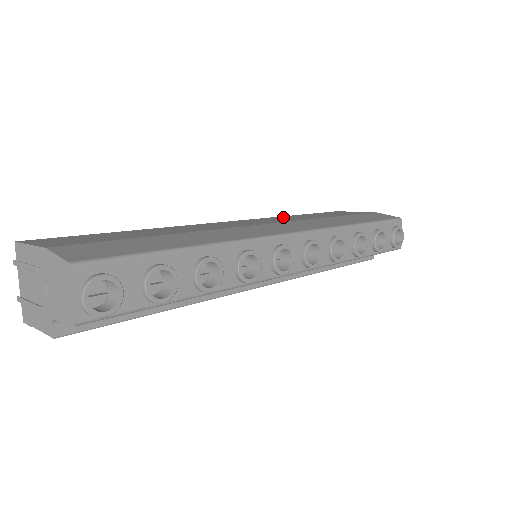
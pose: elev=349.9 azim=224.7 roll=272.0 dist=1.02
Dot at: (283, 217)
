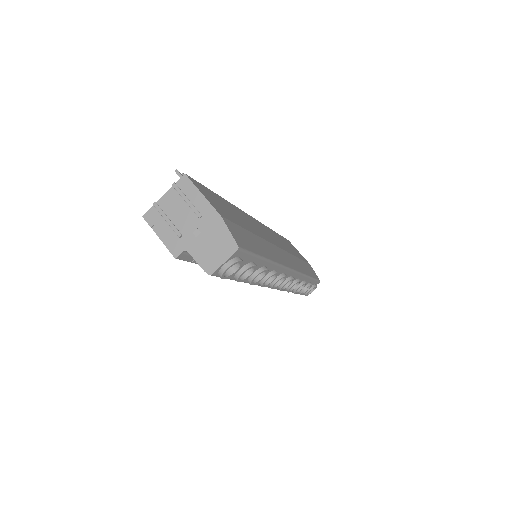
Dot at: (275, 234)
